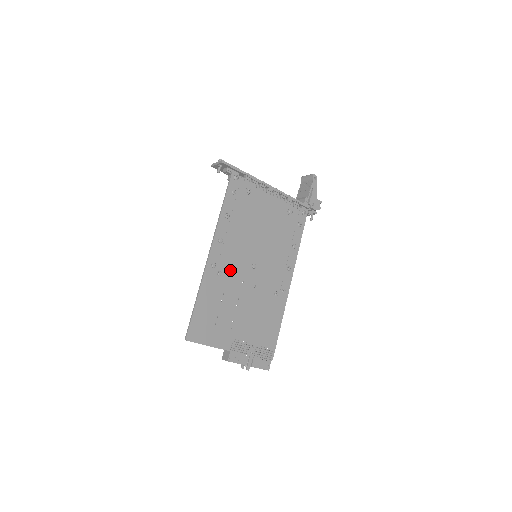
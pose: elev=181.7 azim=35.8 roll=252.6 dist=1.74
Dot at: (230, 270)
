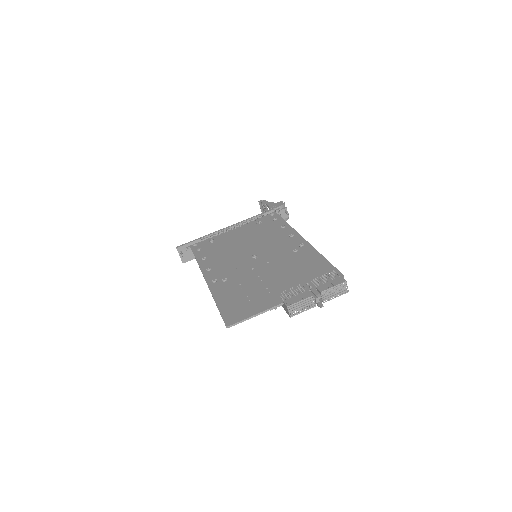
Dot at: (233, 273)
